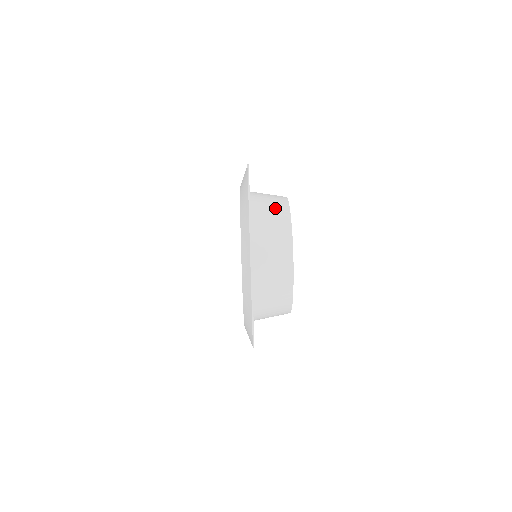
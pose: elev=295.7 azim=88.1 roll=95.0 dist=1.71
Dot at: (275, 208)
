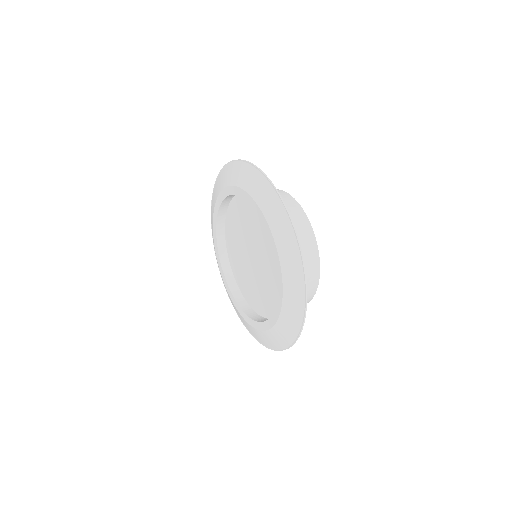
Dot at: (290, 209)
